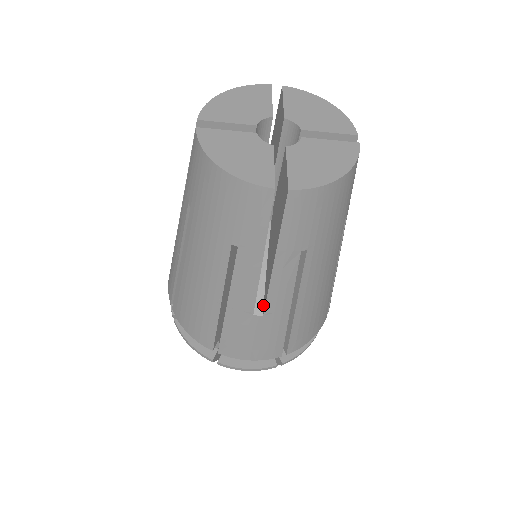
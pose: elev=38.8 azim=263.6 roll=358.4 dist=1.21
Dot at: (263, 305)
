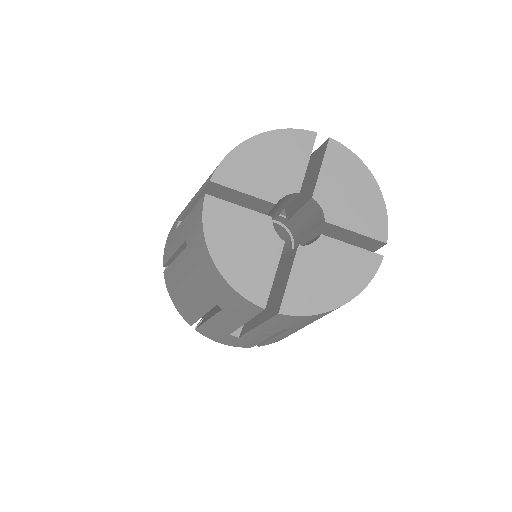
Dot at: (241, 329)
